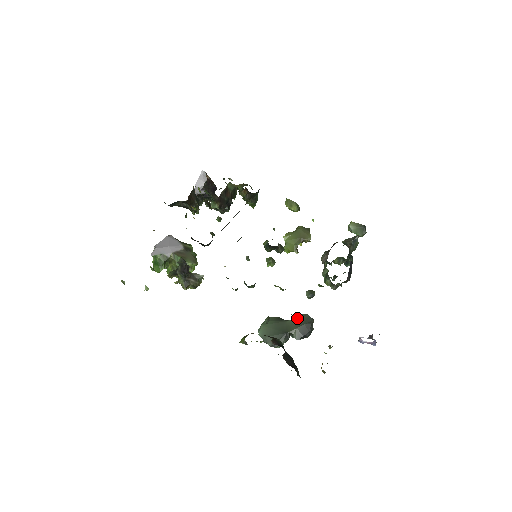
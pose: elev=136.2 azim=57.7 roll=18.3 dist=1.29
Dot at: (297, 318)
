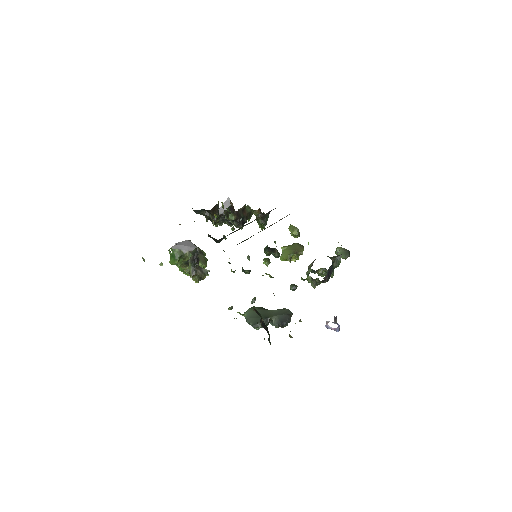
Dot at: (279, 309)
